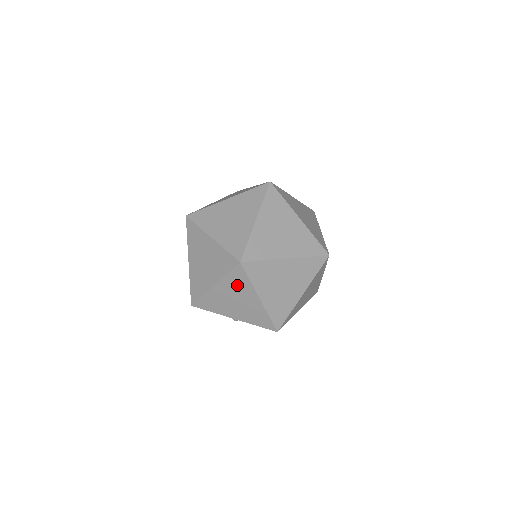
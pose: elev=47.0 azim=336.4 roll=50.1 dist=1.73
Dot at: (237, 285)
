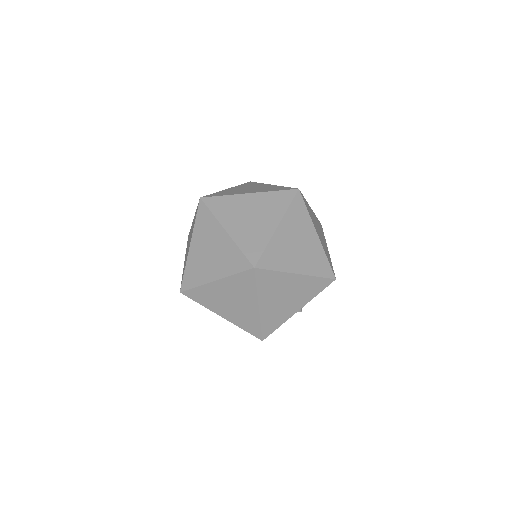
Dot at: (272, 286)
